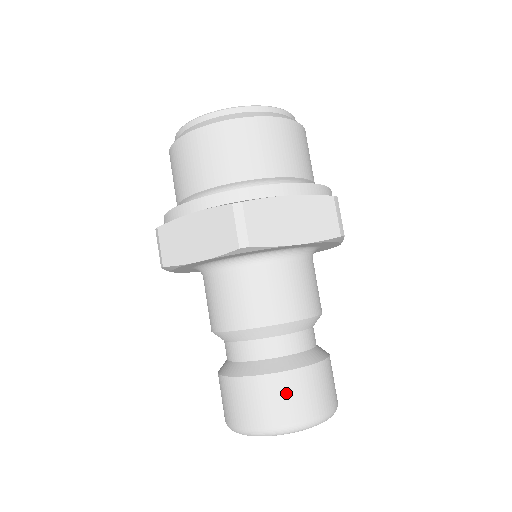
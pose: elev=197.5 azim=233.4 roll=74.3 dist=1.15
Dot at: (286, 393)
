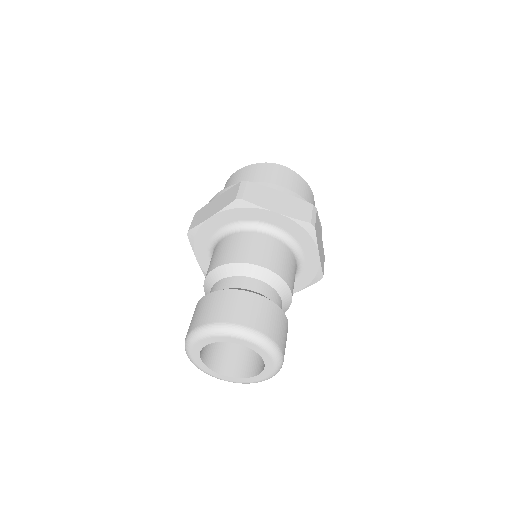
Dot at: (236, 303)
